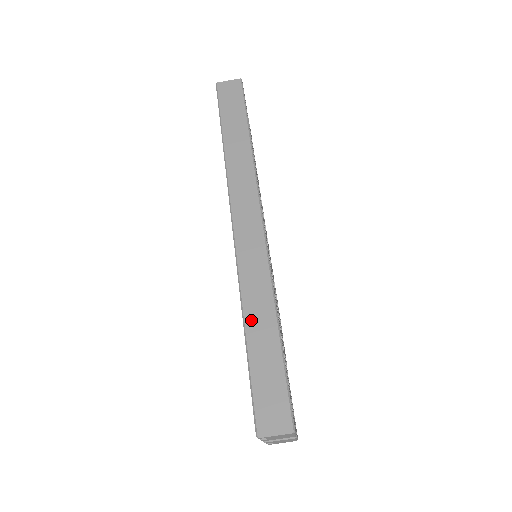
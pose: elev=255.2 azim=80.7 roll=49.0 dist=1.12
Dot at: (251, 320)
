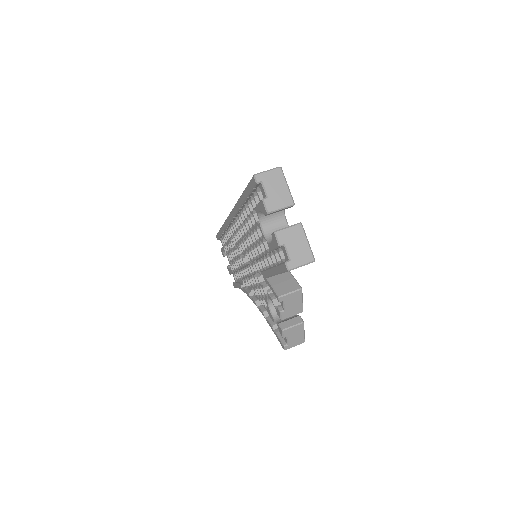
Dot at: occluded
